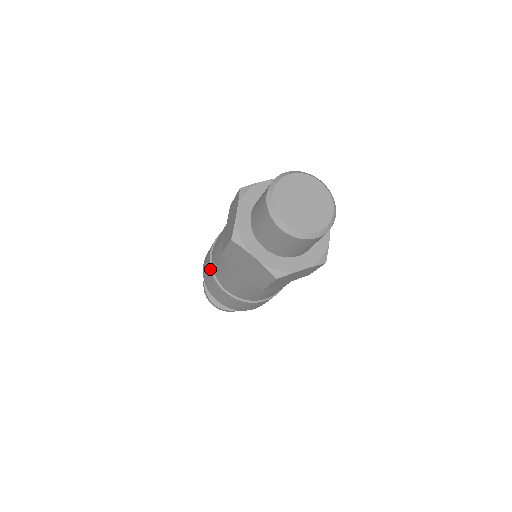
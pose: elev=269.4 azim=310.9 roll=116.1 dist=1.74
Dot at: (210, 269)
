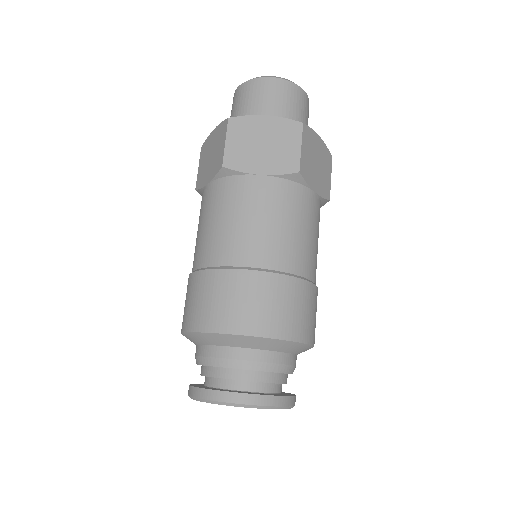
Dot at: (207, 271)
